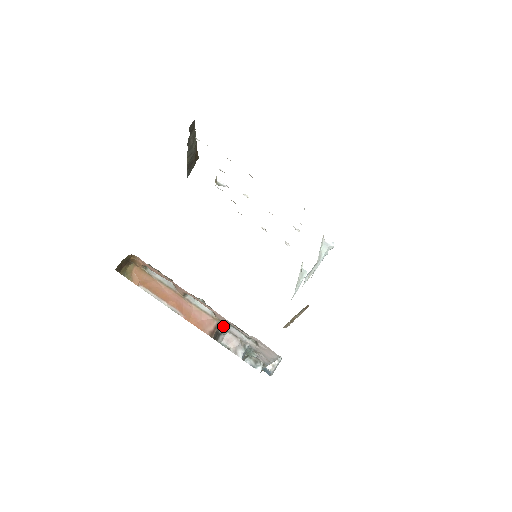
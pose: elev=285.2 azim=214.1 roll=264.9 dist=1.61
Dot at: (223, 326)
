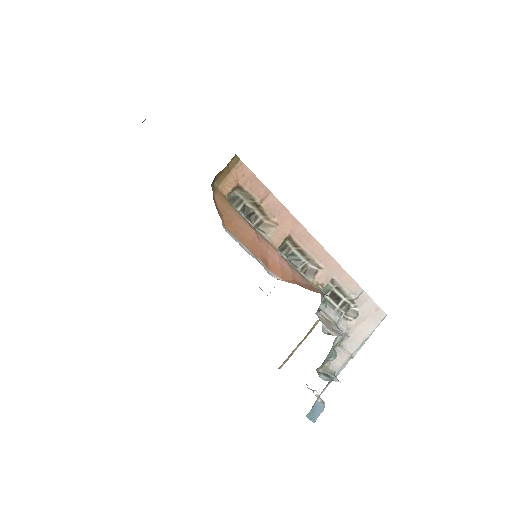
Dot at: (322, 294)
